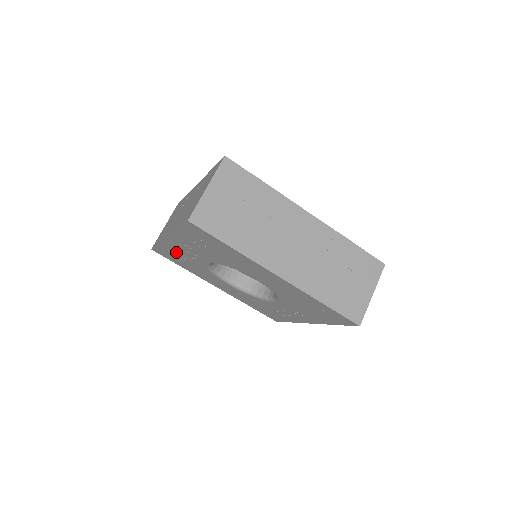
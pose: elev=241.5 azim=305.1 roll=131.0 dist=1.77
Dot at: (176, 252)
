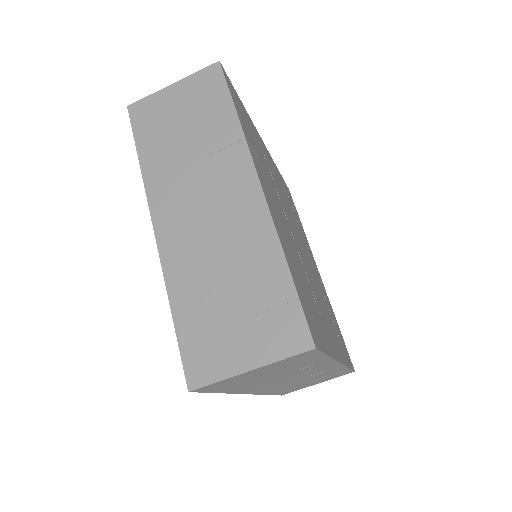
Dot at: occluded
